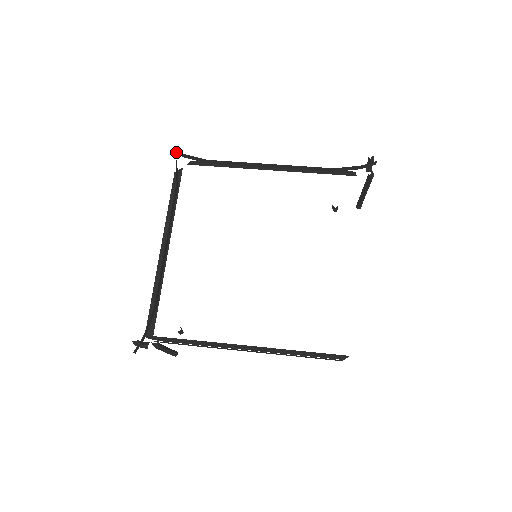
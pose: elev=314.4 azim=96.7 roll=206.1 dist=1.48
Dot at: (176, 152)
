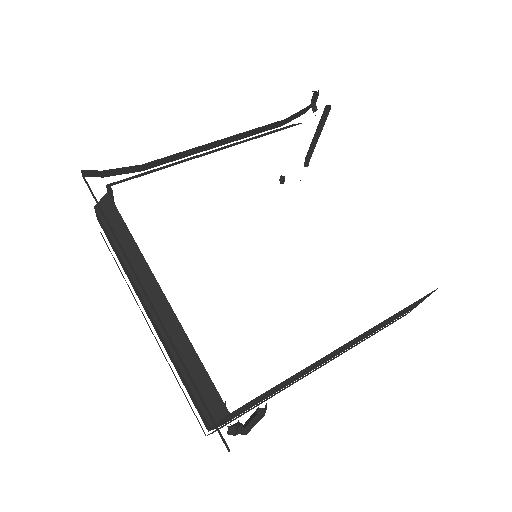
Dot at: (88, 175)
